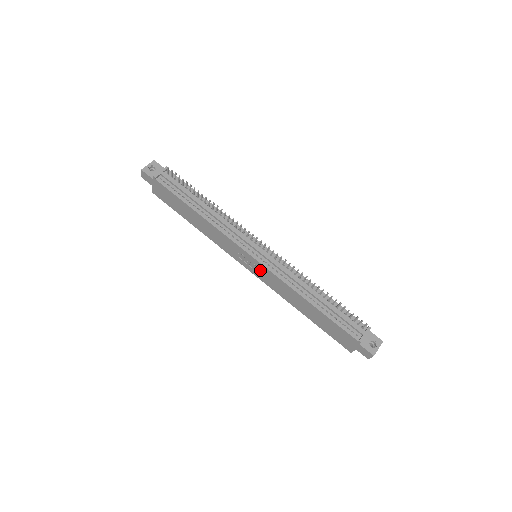
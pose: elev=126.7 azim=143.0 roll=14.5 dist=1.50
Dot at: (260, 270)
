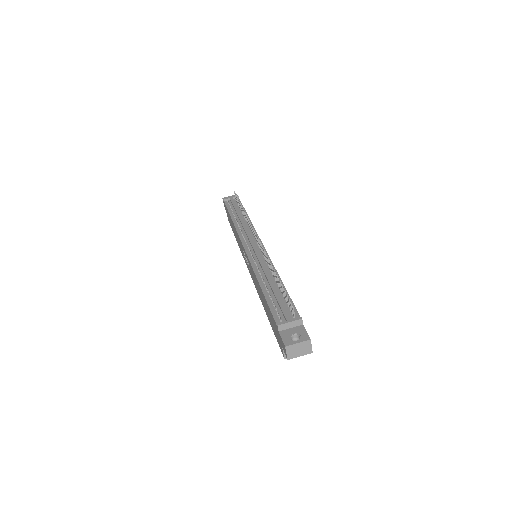
Dot at: occluded
